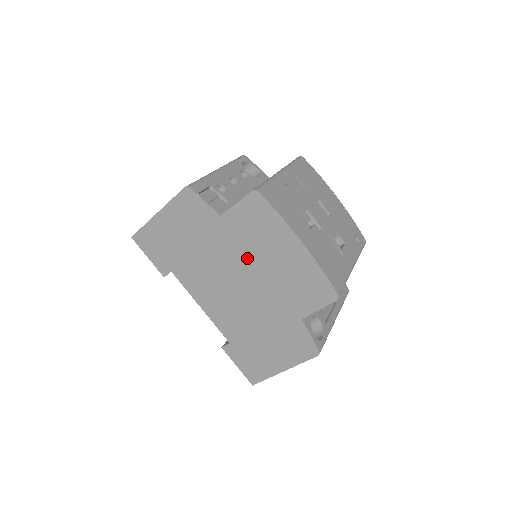
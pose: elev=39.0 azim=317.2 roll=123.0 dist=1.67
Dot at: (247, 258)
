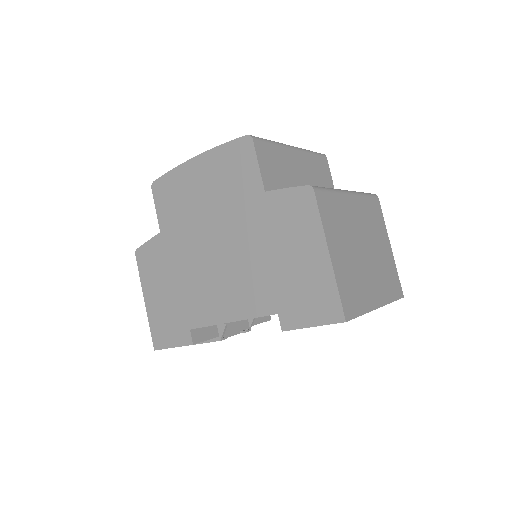
Dot at: (196, 225)
